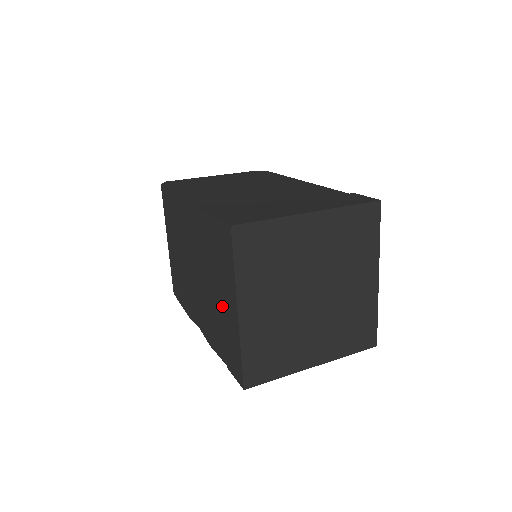
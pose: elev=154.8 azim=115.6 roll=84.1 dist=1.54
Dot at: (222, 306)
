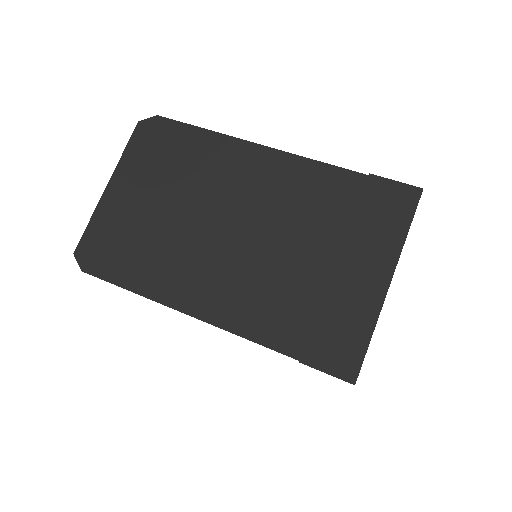
Dot at: occluded
